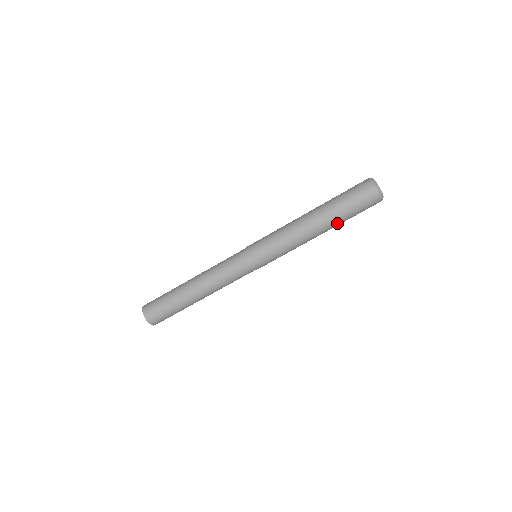
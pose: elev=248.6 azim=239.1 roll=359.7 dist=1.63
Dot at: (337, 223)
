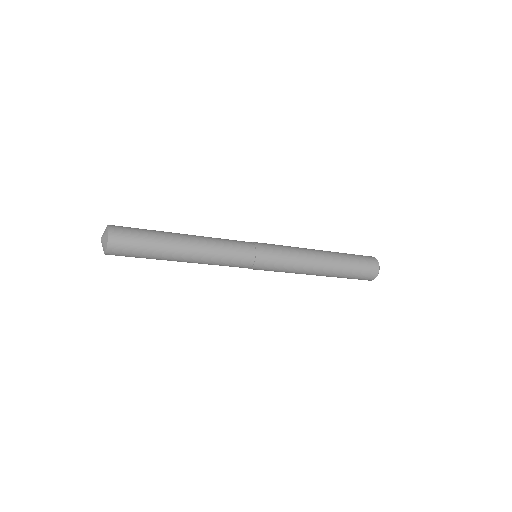
Dot at: occluded
